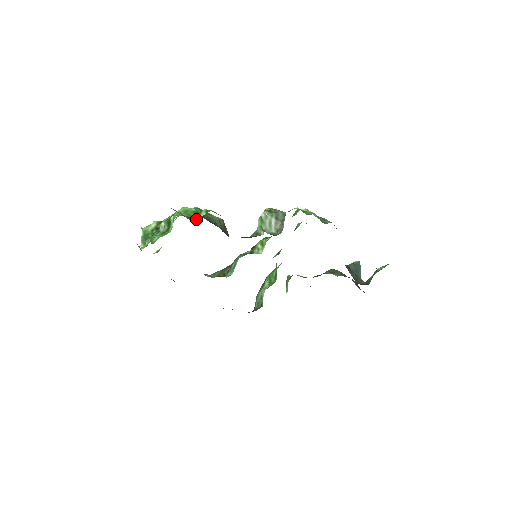
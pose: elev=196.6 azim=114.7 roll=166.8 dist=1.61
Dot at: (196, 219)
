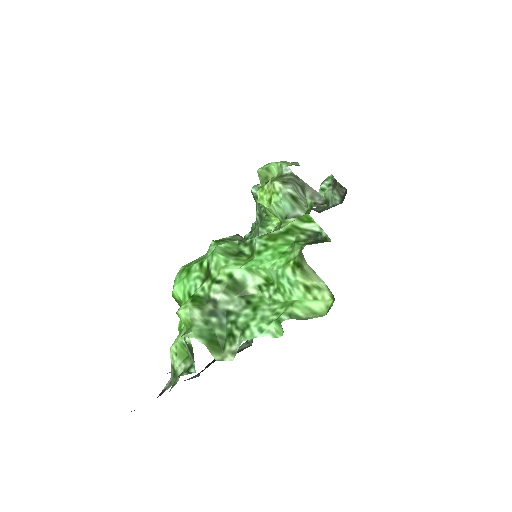
Dot at: (313, 239)
